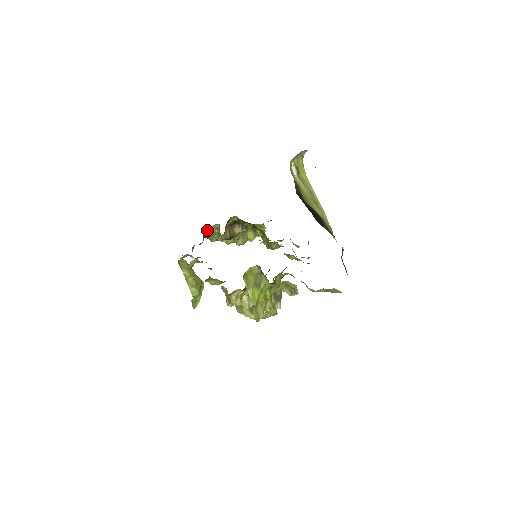
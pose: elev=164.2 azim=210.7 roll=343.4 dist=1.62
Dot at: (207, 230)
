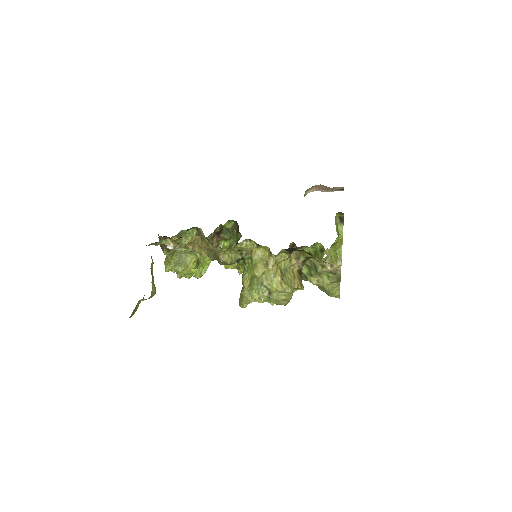
Dot at: (179, 234)
